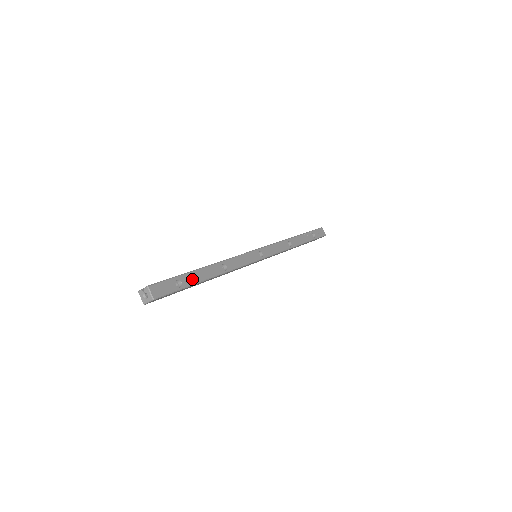
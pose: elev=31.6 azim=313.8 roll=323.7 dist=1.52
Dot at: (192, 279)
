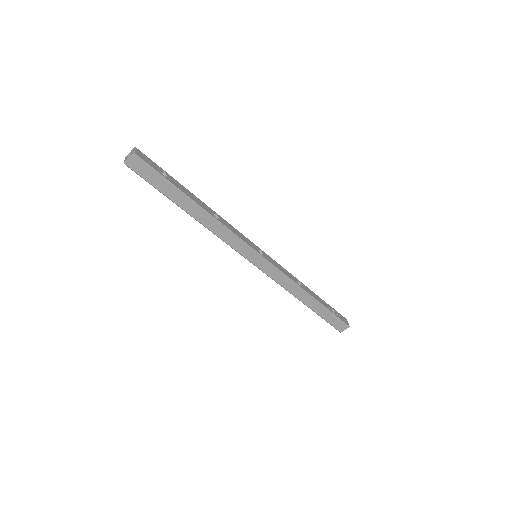
Dot at: (179, 186)
